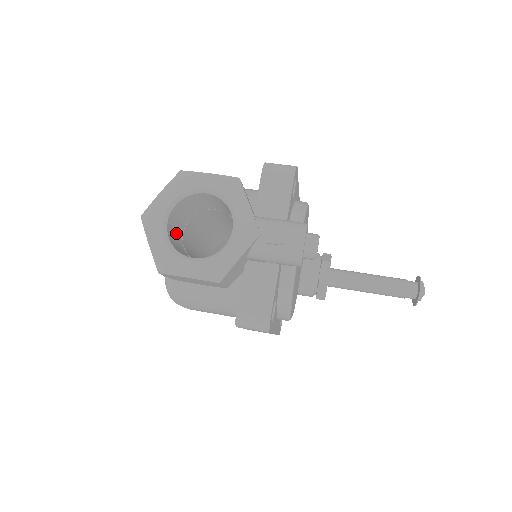
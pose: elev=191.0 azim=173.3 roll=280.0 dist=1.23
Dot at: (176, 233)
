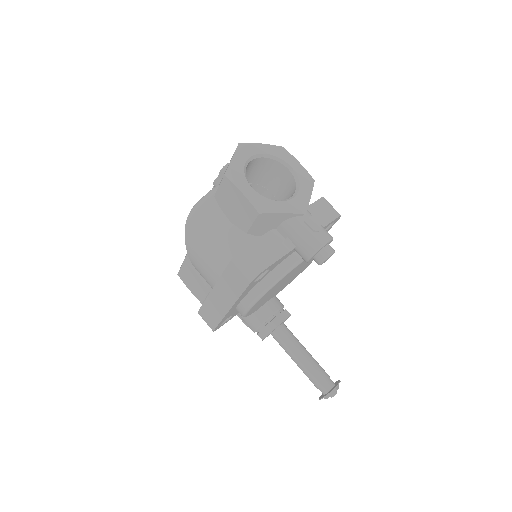
Dot at: occluded
